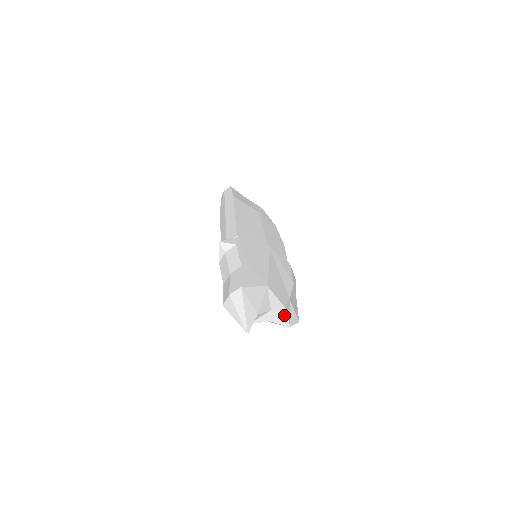
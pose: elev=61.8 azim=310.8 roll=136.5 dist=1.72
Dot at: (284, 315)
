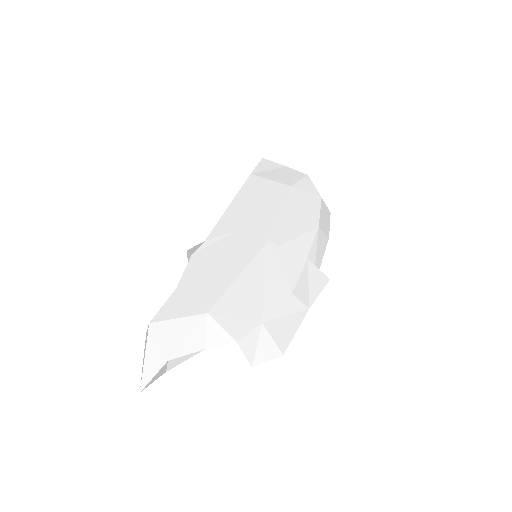
Dot at: (236, 352)
